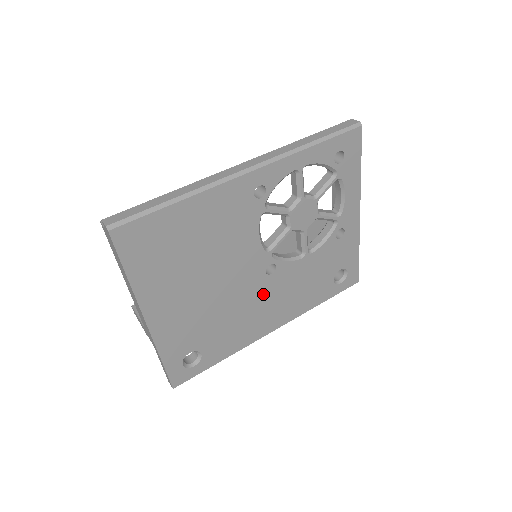
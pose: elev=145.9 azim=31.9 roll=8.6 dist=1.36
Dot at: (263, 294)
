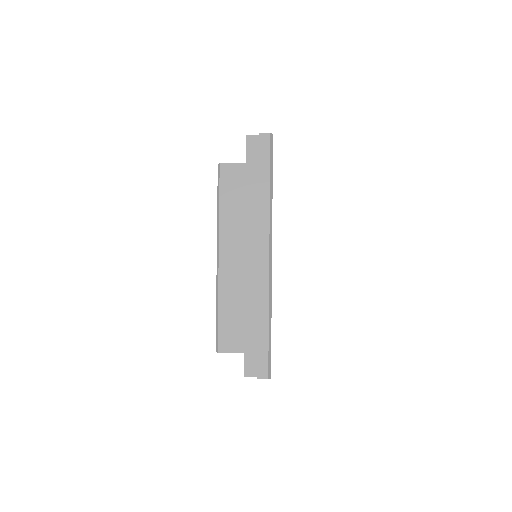
Dot at: occluded
